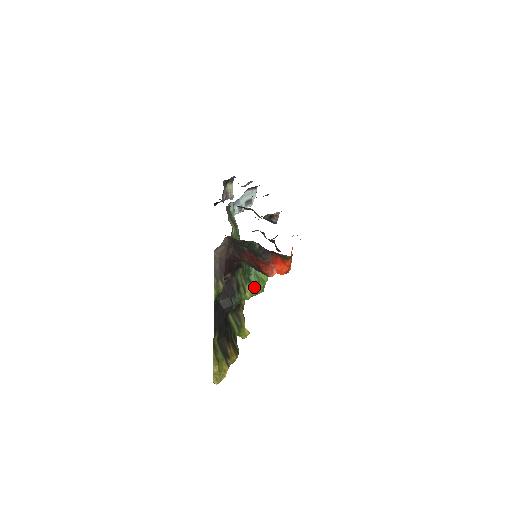
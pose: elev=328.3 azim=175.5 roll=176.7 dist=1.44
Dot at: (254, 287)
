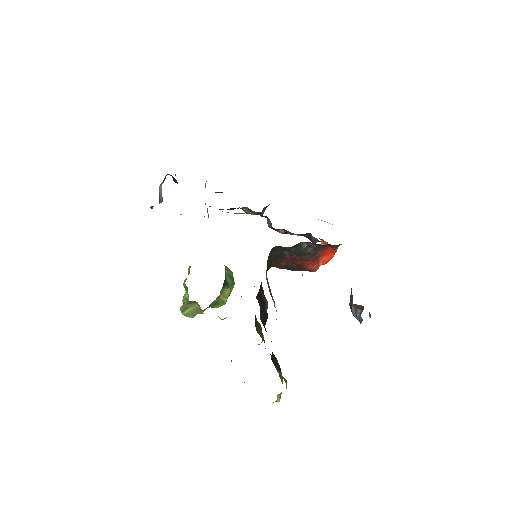
Dot at: (230, 289)
